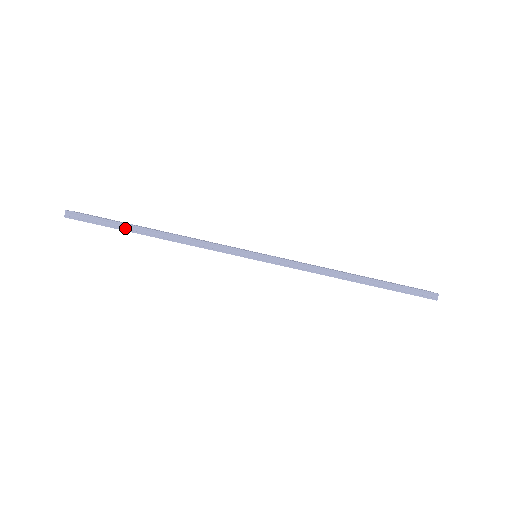
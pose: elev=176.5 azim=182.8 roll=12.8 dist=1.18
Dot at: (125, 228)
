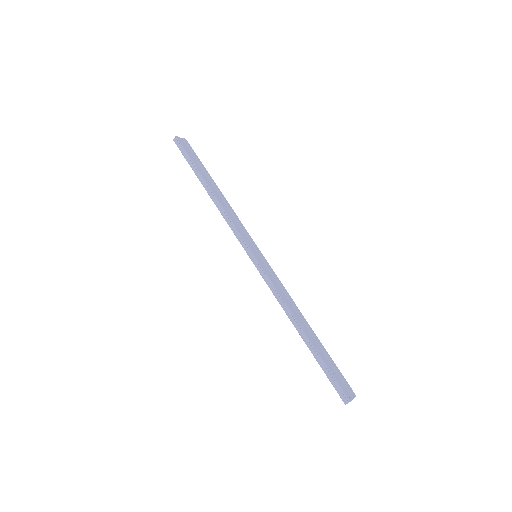
Dot at: (196, 173)
